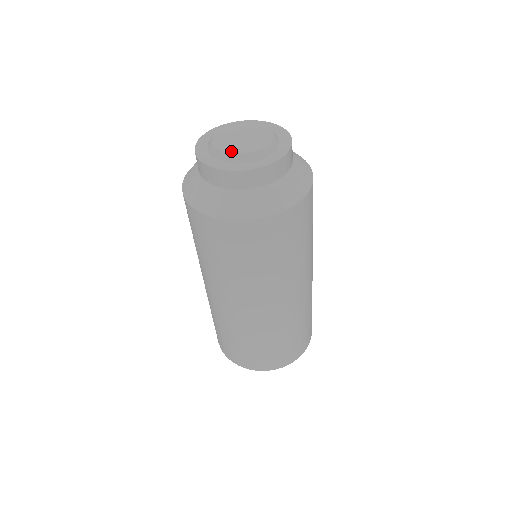
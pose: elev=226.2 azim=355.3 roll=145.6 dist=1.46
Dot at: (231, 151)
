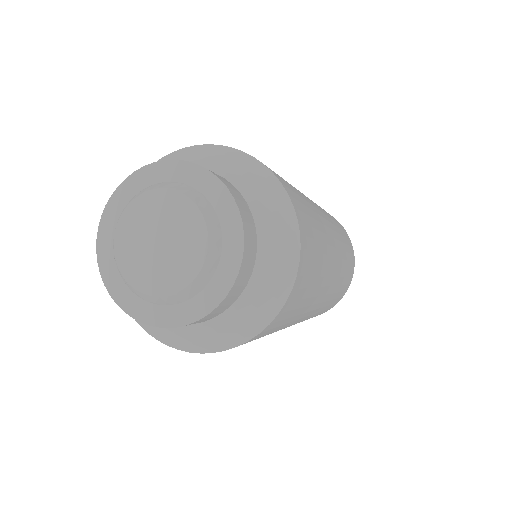
Dot at: (145, 288)
